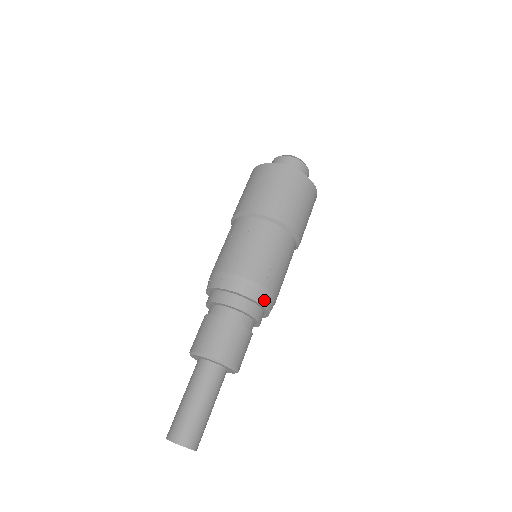
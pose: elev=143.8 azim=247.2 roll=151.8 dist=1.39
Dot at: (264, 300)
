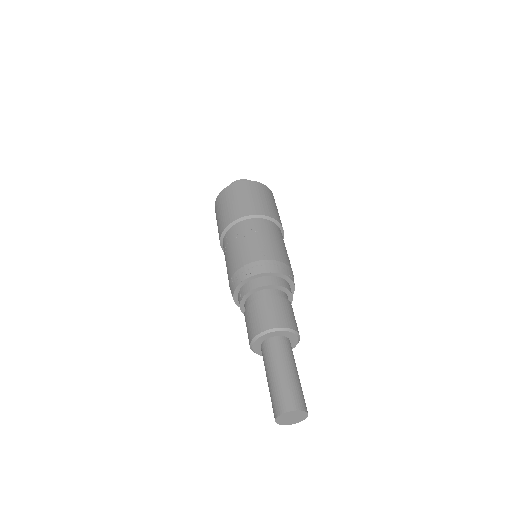
Dot at: occluded
